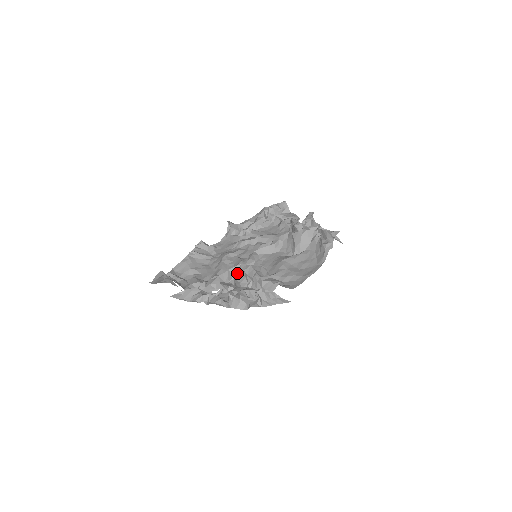
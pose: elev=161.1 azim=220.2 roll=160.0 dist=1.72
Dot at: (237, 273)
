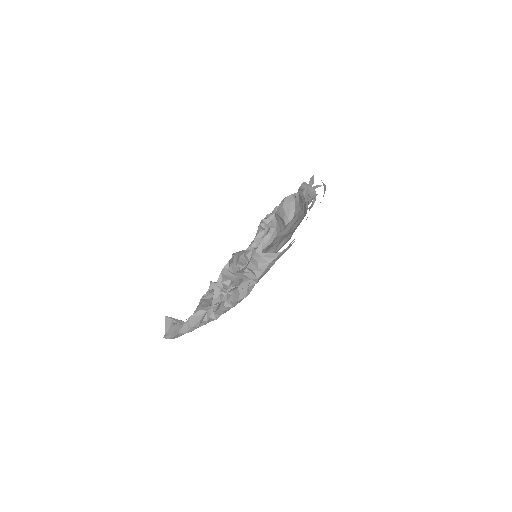
Dot at: occluded
